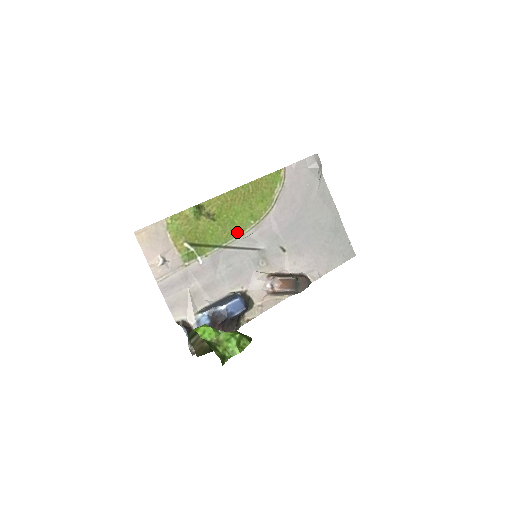
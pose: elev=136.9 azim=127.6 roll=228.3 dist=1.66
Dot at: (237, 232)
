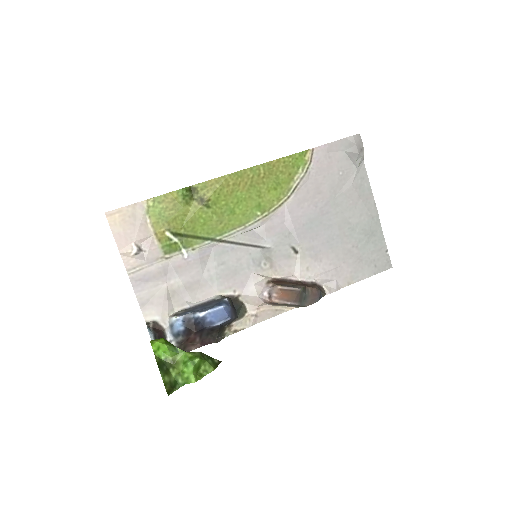
Dot at: (237, 224)
